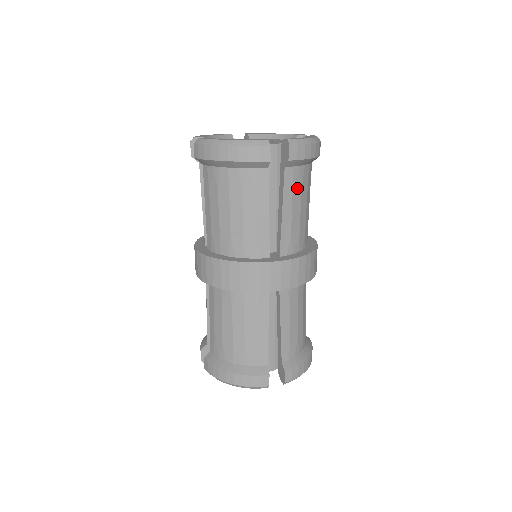
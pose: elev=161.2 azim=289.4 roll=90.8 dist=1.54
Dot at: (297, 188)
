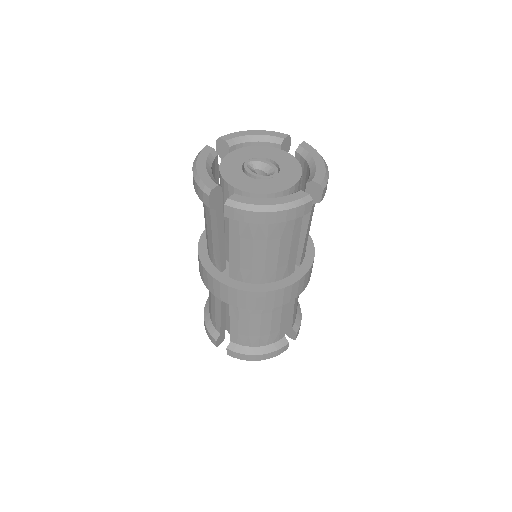
Dot at: (247, 238)
